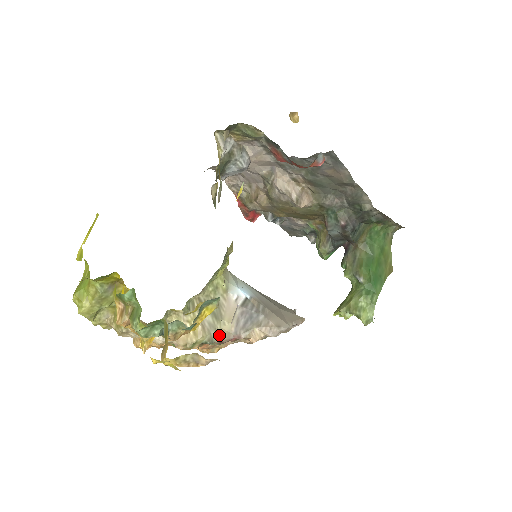
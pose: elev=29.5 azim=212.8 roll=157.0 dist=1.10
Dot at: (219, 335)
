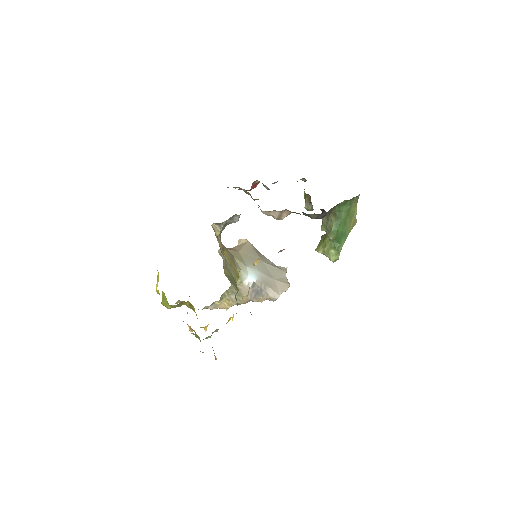
Dot at: (242, 302)
